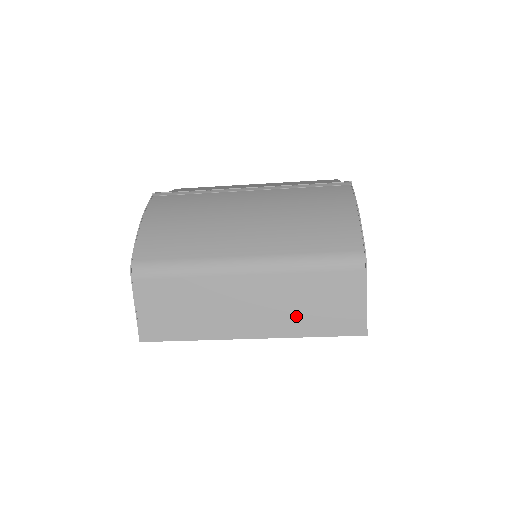
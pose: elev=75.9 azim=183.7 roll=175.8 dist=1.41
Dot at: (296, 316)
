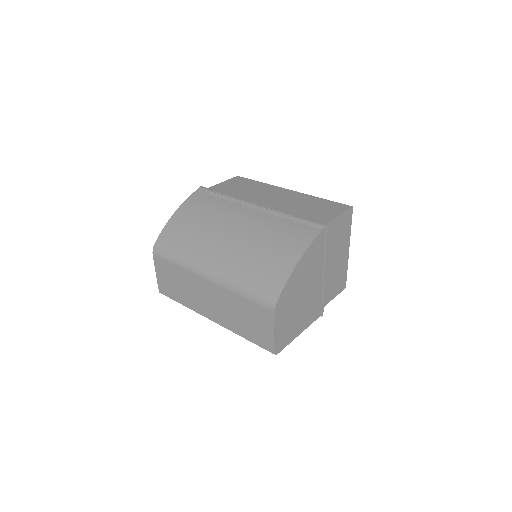
Dot at: (234, 320)
